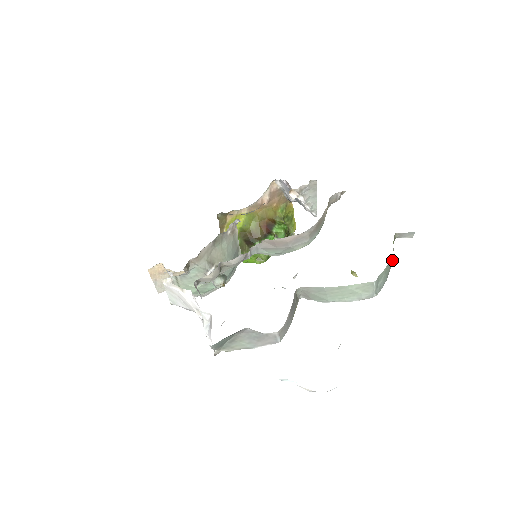
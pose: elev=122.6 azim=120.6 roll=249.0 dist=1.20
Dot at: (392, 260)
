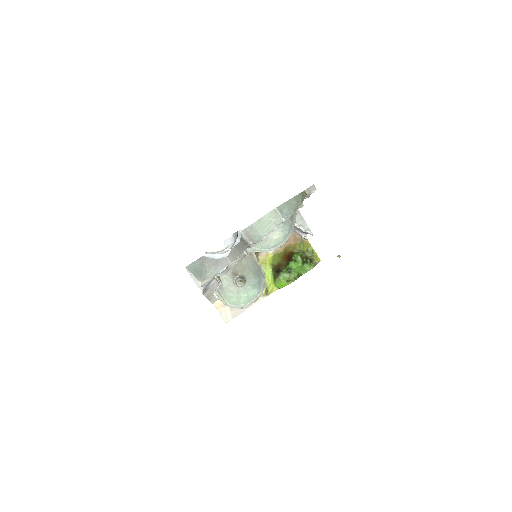
Dot at: (300, 202)
